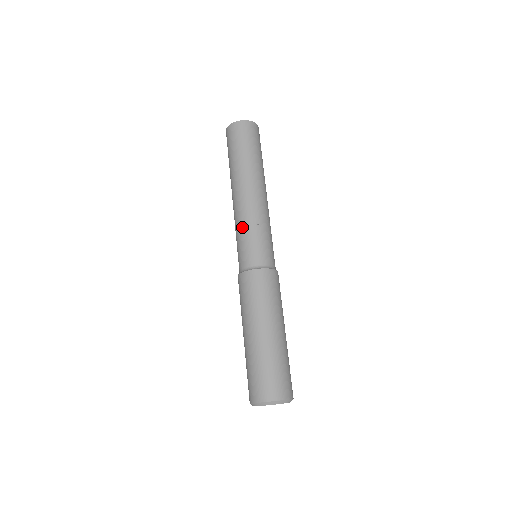
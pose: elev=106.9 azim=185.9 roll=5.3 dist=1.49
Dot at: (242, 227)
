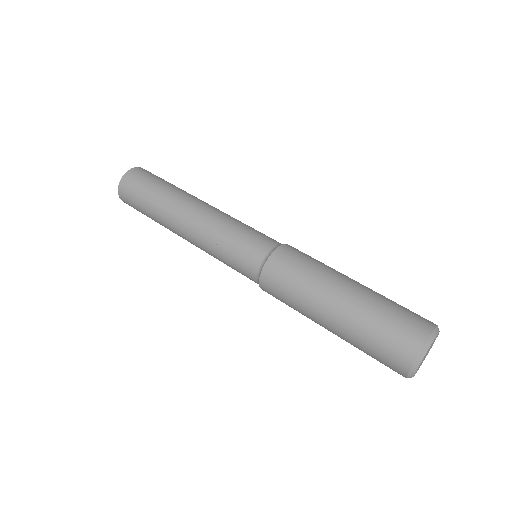
Dot at: (224, 230)
